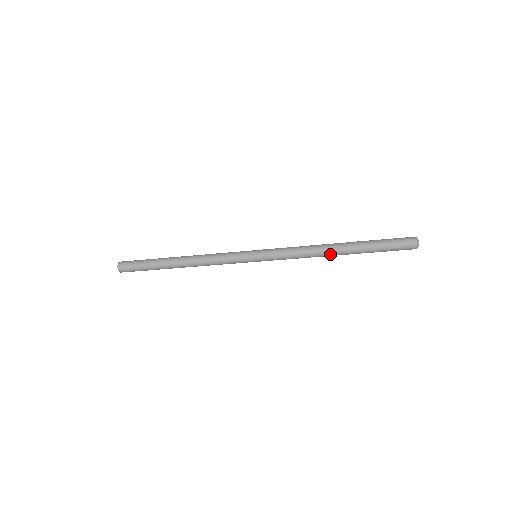
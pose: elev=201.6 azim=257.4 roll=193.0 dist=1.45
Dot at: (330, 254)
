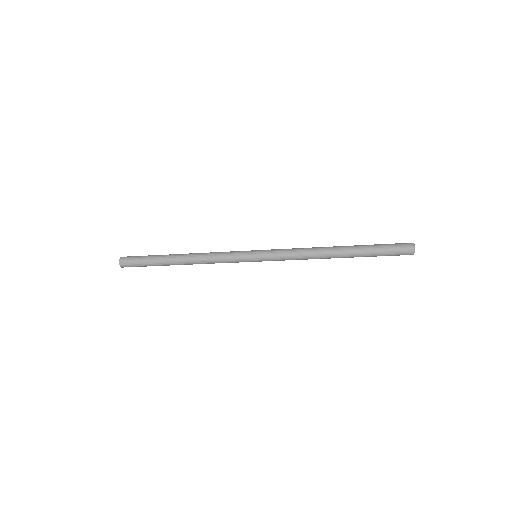
Dot at: (329, 258)
